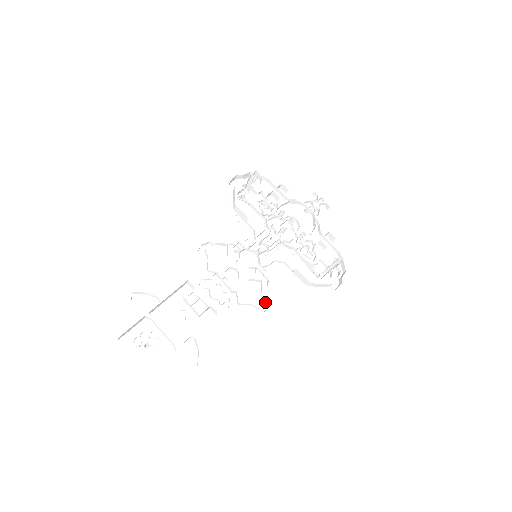
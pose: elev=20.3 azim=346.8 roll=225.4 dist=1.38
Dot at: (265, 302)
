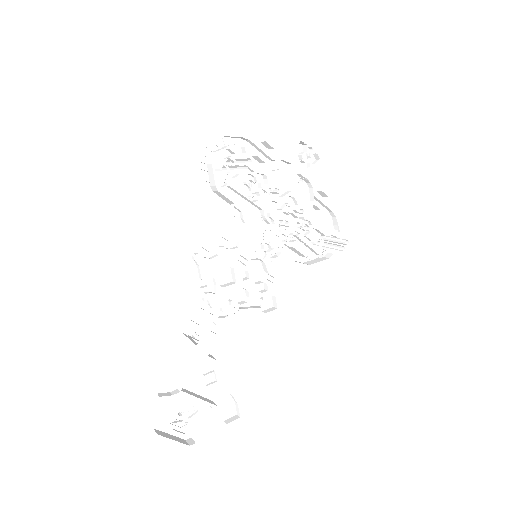
Dot at: occluded
